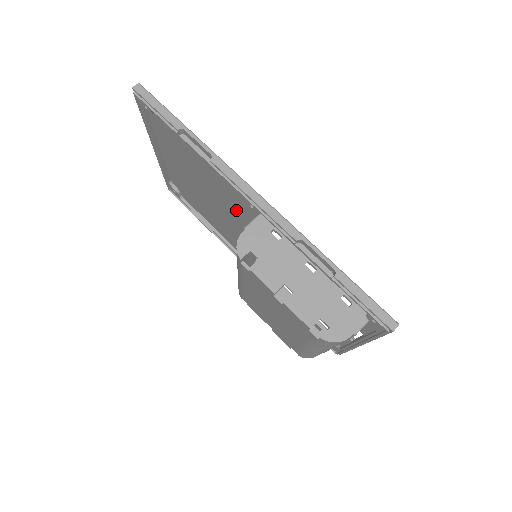
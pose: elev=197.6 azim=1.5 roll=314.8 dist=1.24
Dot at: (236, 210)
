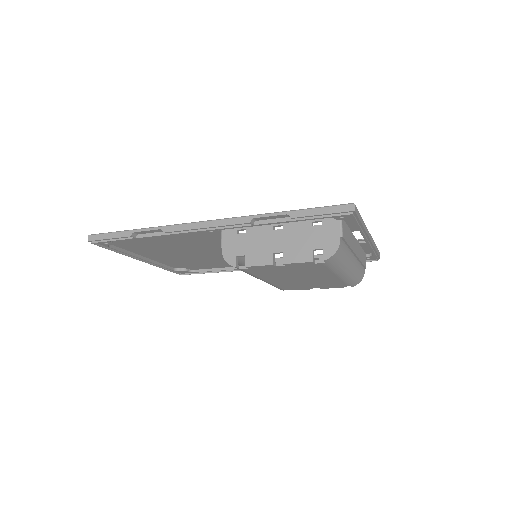
Dot at: (214, 243)
